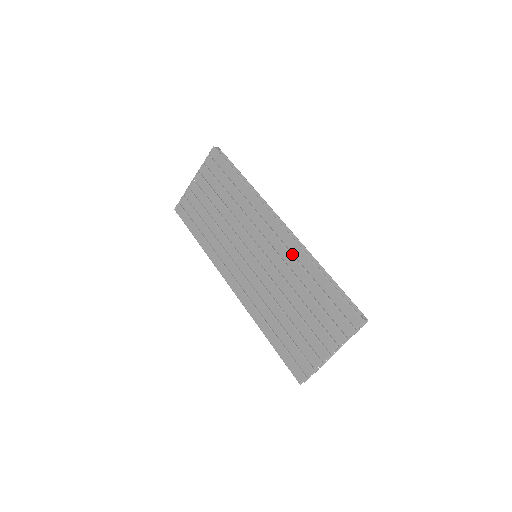
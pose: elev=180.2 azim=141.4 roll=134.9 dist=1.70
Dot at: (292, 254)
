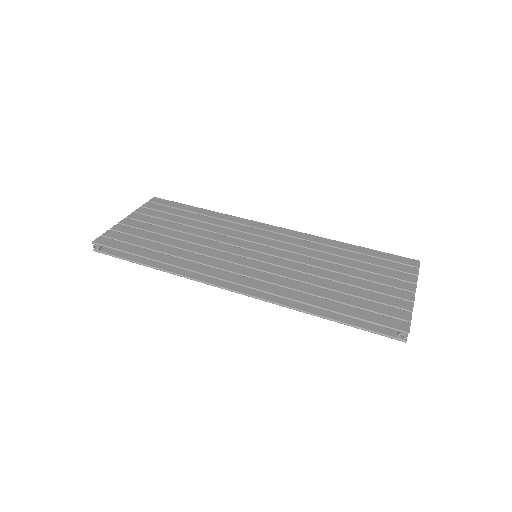
Dot at: (306, 241)
